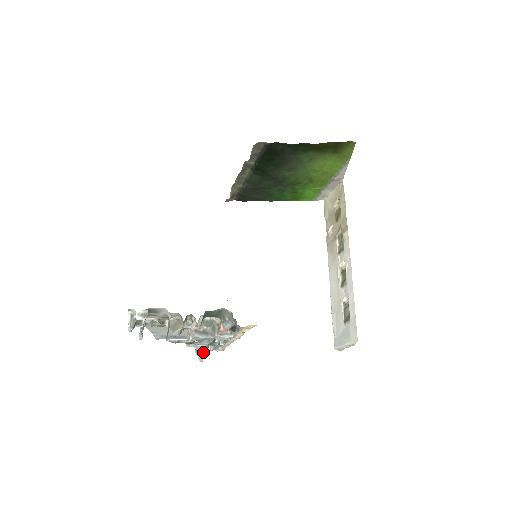
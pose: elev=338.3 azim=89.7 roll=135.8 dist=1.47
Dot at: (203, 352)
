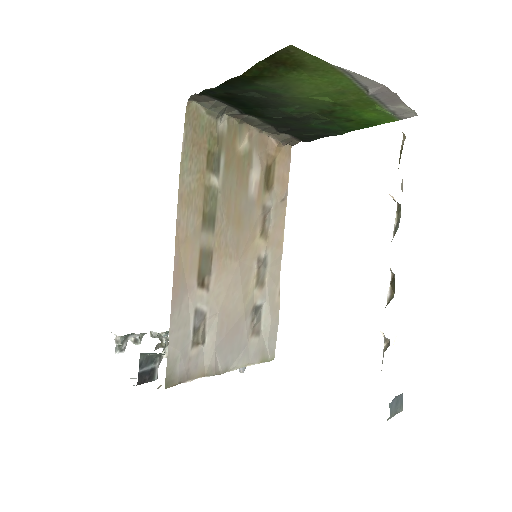
Dot at: occluded
